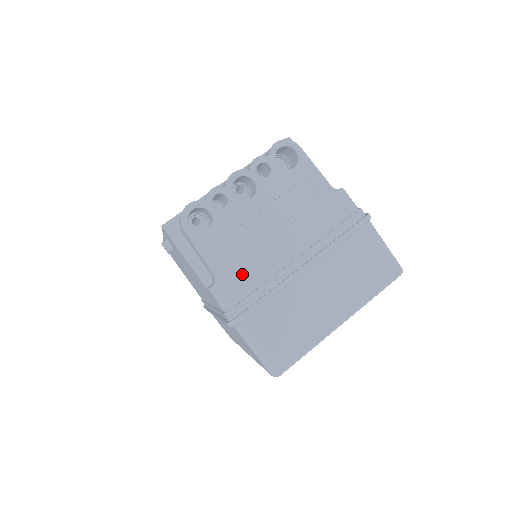
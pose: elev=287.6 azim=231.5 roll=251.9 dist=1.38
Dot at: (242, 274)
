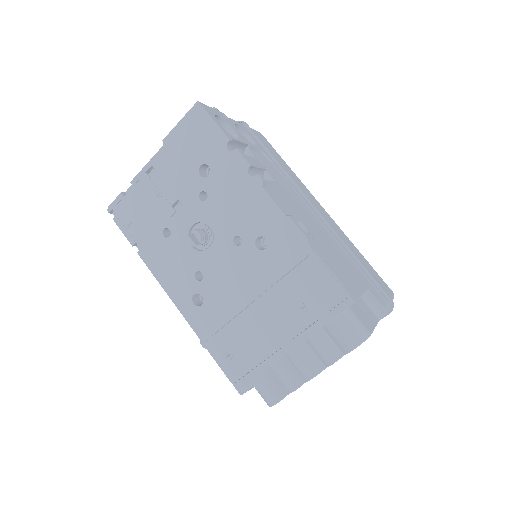
Dot at: occluded
